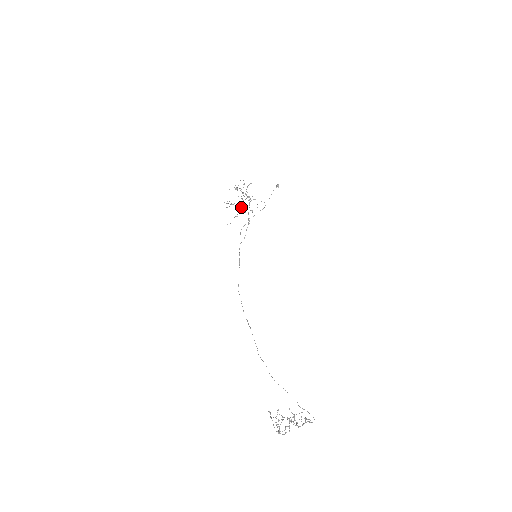
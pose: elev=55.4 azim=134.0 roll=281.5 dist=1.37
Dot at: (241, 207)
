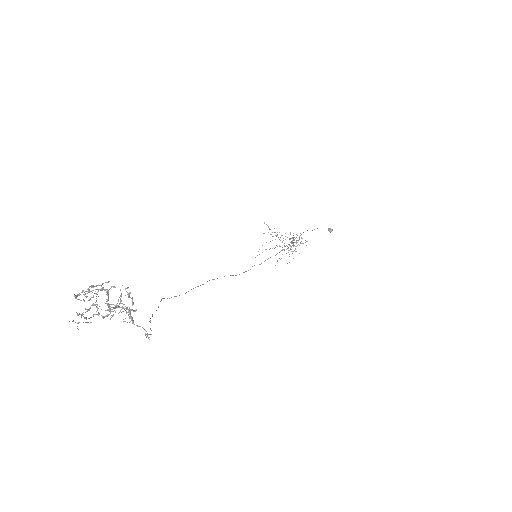
Dot at: occluded
